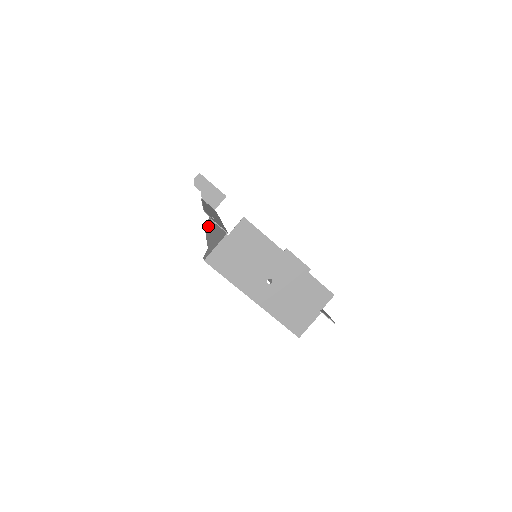
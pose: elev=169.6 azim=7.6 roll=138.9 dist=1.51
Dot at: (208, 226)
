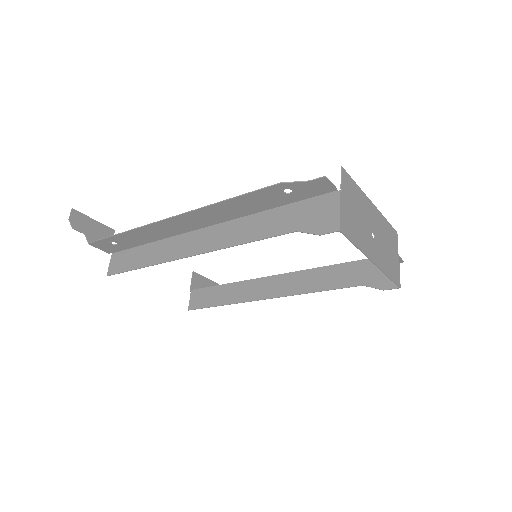
Dot at: (162, 256)
